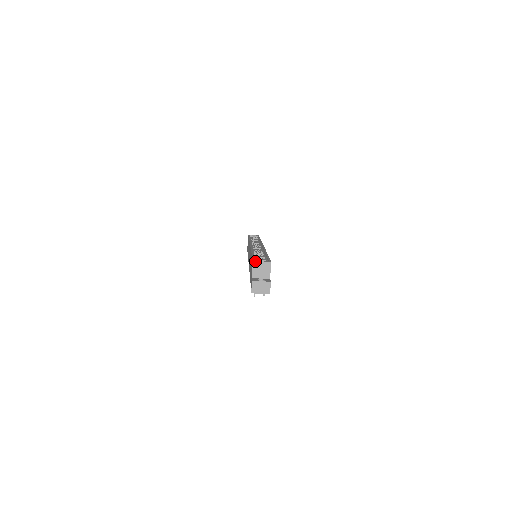
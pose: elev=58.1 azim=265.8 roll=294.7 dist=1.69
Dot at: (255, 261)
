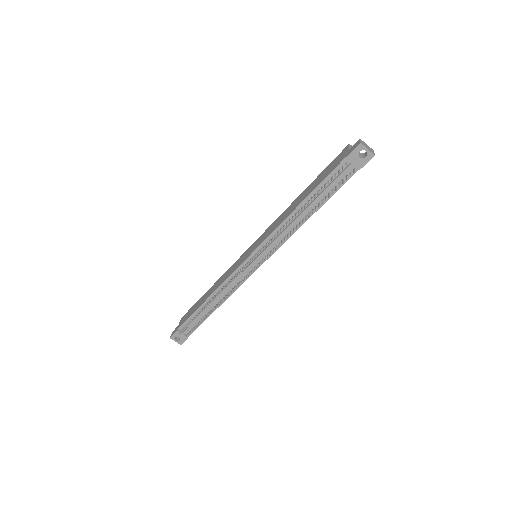
Dot at: (351, 145)
